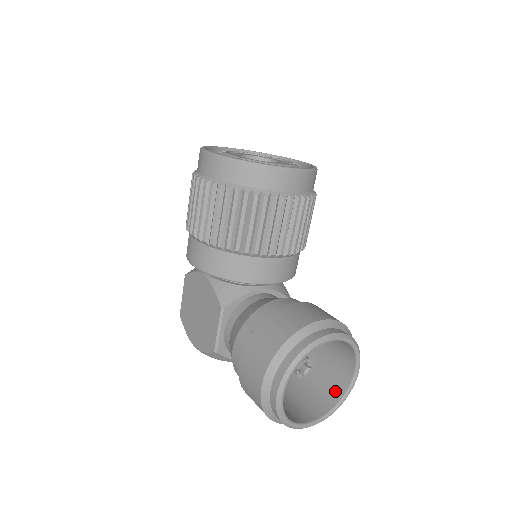
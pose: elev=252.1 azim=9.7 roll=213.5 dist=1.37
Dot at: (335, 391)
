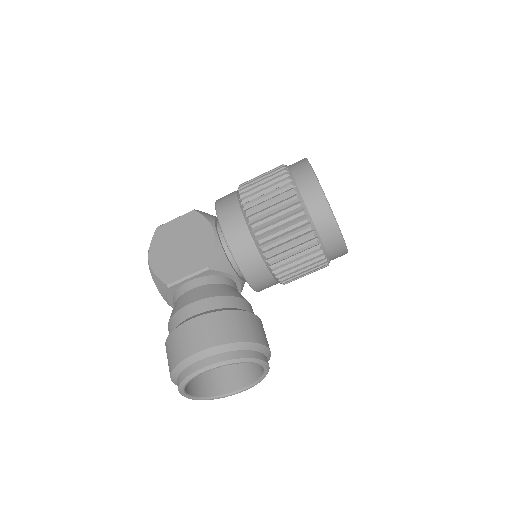
Dot at: (216, 387)
